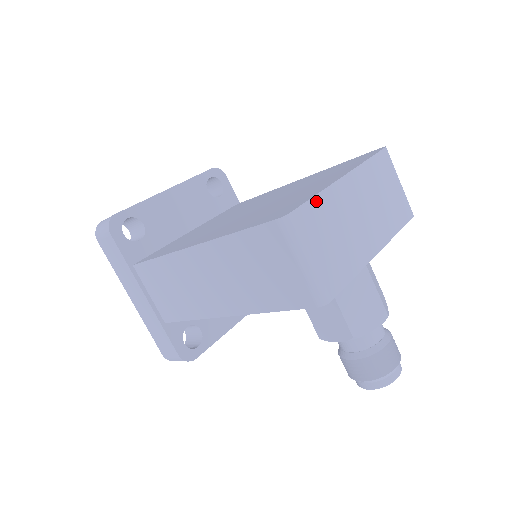
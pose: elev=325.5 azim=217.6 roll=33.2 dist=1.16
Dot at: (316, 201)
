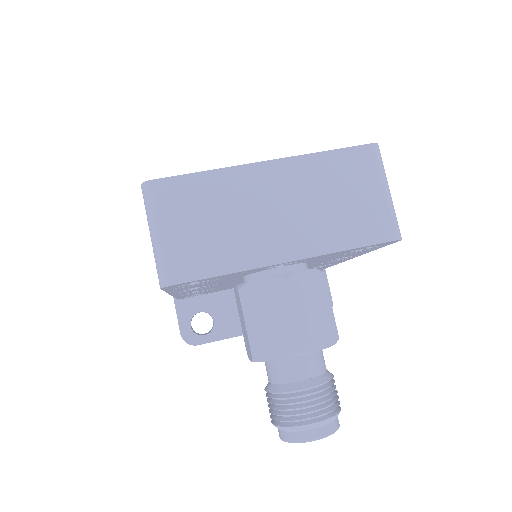
Dot at: (199, 178)
